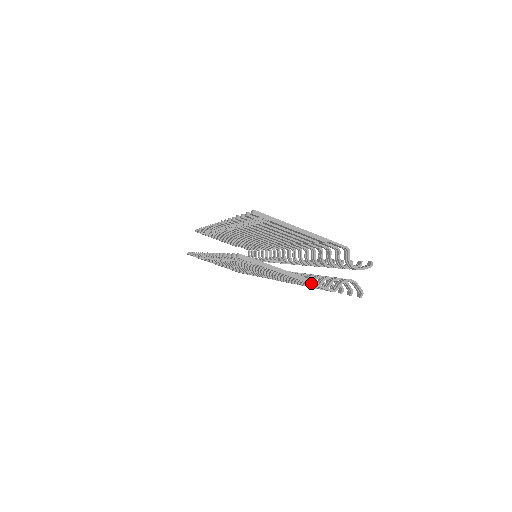
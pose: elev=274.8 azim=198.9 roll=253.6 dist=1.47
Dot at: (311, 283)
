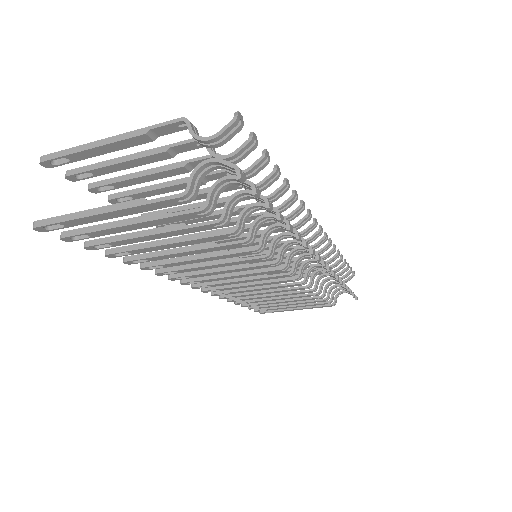
Dot at: (142, 203)
